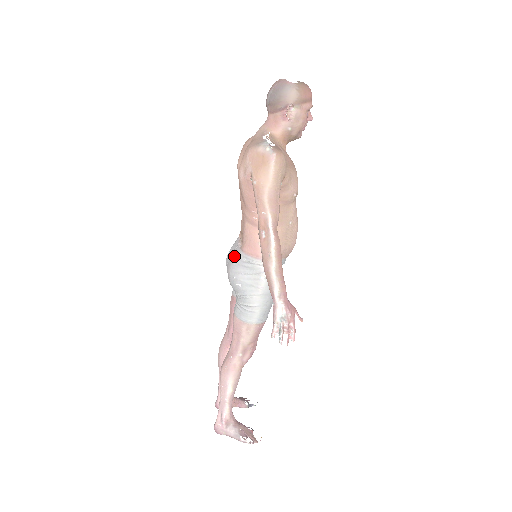
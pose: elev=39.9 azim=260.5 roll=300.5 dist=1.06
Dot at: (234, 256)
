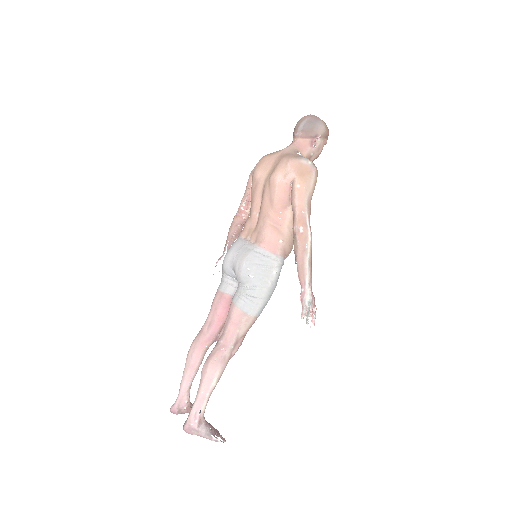
Dot at: (248, 250)
